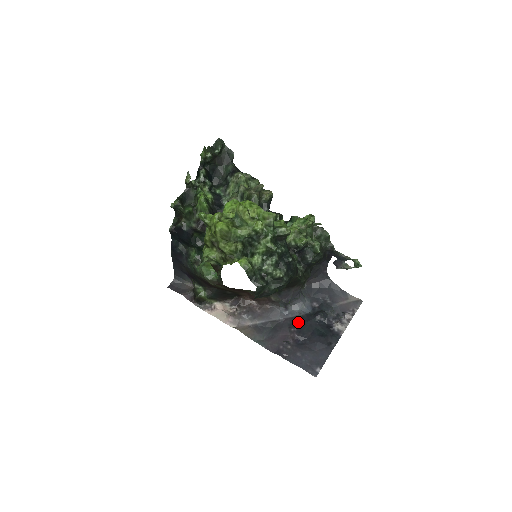
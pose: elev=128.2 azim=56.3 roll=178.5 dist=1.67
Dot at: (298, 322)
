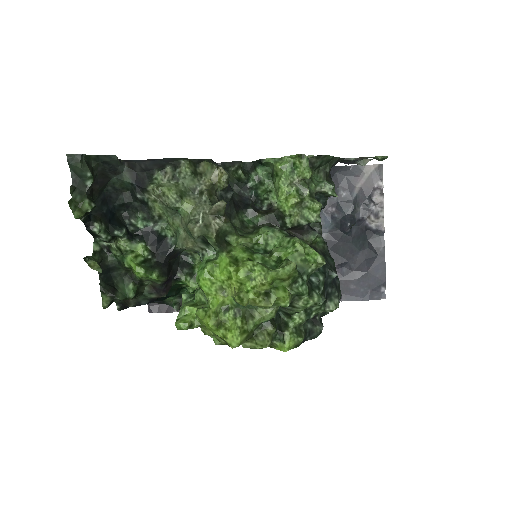
Dot at: occluded
